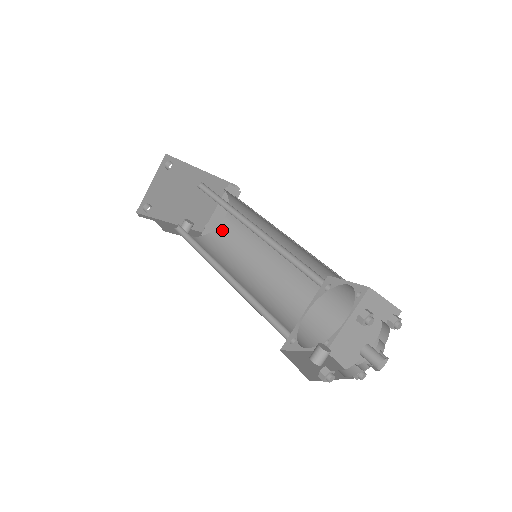
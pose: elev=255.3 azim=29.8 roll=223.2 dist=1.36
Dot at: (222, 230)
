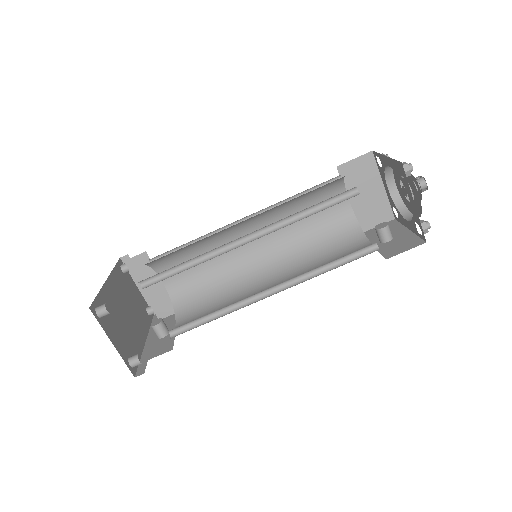
Dot at: (177, 291)
